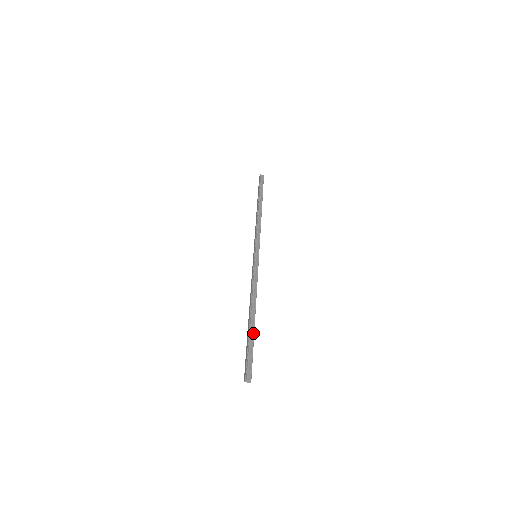
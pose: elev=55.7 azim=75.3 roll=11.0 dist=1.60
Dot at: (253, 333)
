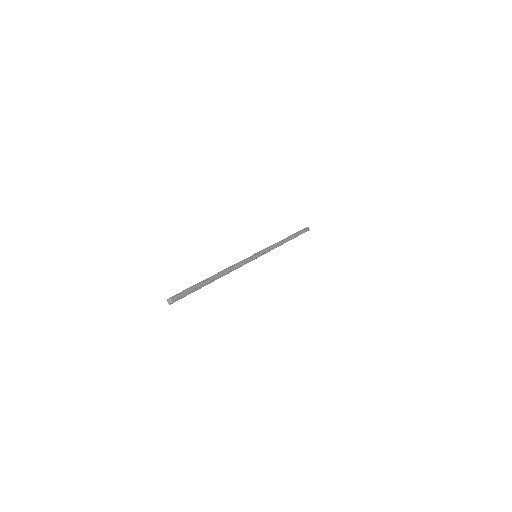
Dot at: (202, 281)
